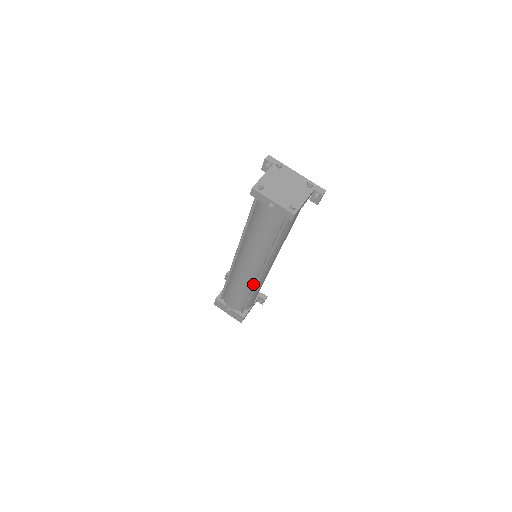
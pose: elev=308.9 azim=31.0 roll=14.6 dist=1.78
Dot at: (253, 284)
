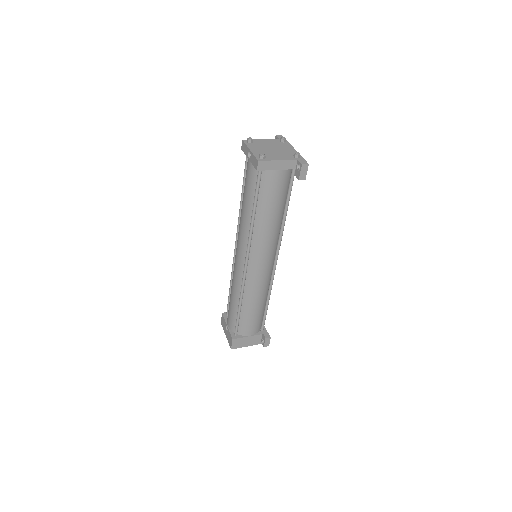
Dot at: occluded
